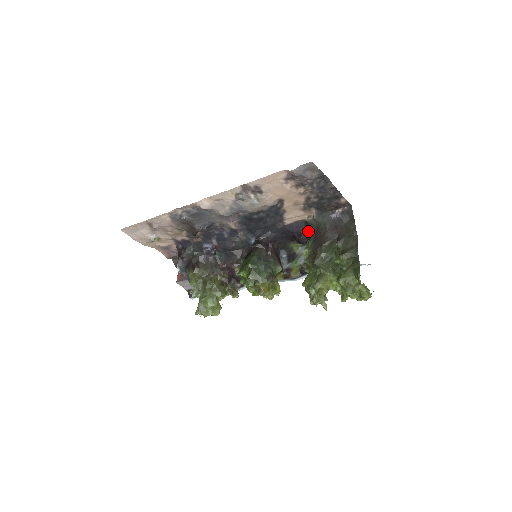
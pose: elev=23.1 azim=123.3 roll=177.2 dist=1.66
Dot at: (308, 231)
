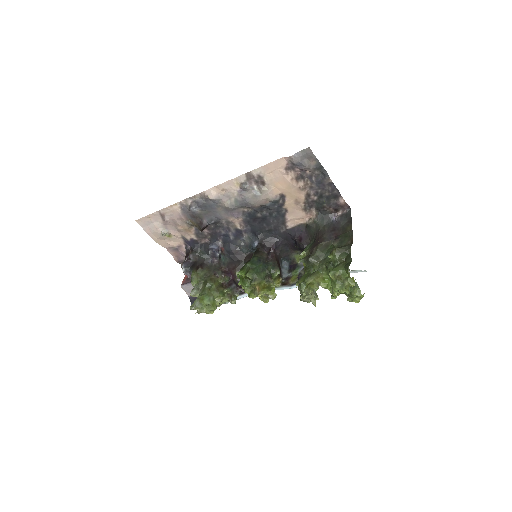
Dot at: (308, 235)
